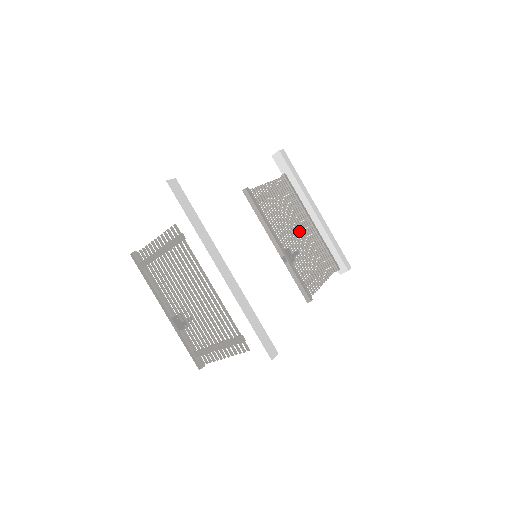
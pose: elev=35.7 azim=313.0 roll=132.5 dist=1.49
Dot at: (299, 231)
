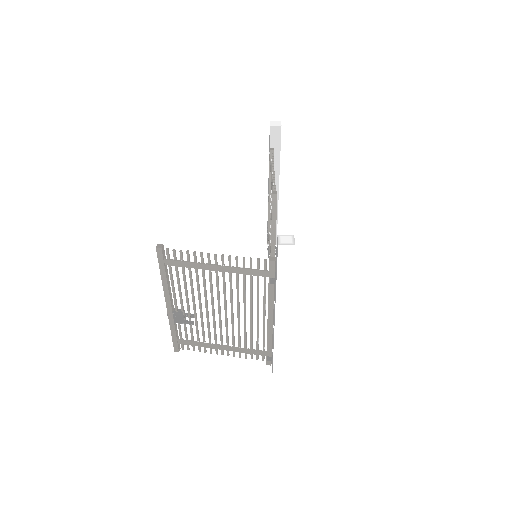
Dot at: occluded
